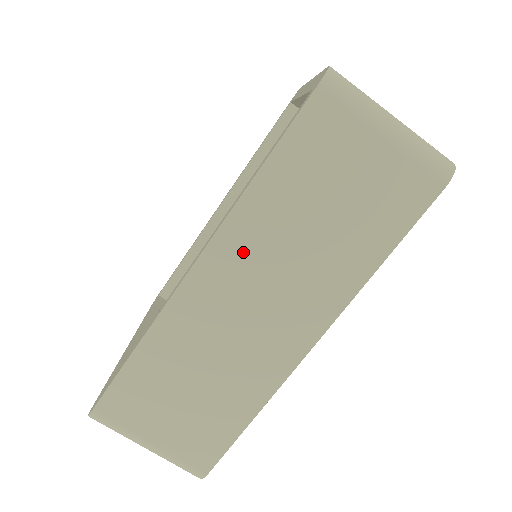
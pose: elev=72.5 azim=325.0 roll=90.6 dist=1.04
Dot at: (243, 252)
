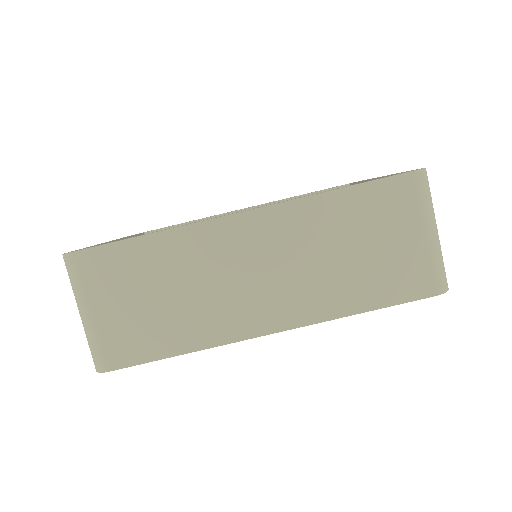
Dot at: (283, 231)
